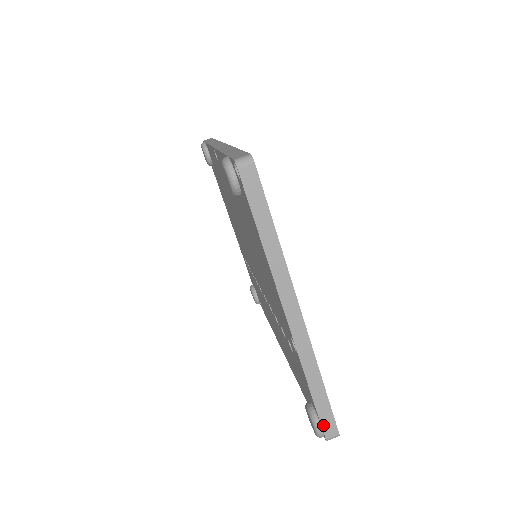
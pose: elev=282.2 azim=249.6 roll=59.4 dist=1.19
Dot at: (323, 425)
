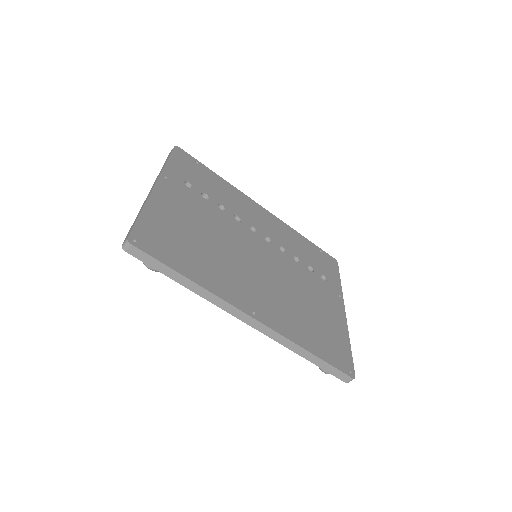
Dot at: occluded
